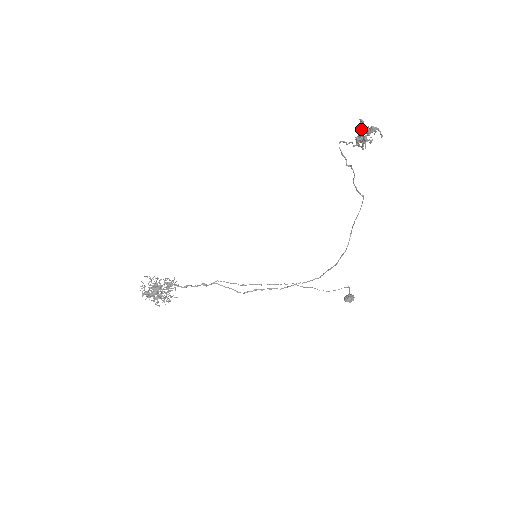
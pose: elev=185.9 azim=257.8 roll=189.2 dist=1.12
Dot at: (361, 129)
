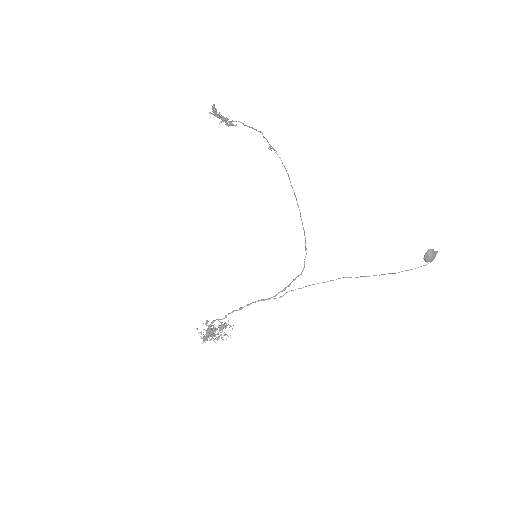
Dot at: occluded
